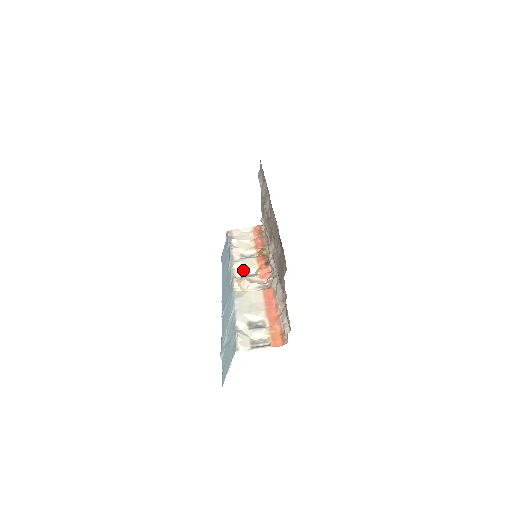
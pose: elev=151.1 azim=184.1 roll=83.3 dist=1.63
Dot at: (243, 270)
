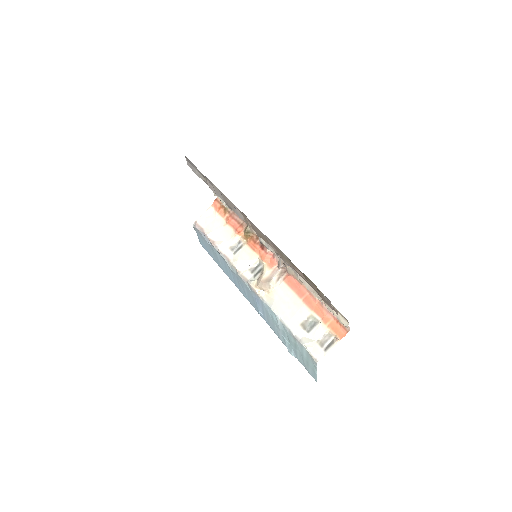
Dot at: (248, 267)
